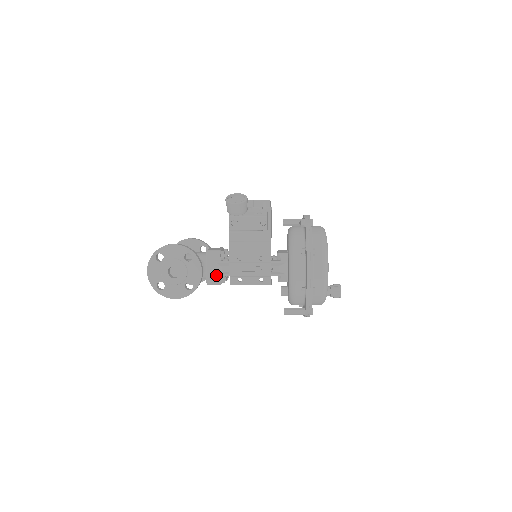
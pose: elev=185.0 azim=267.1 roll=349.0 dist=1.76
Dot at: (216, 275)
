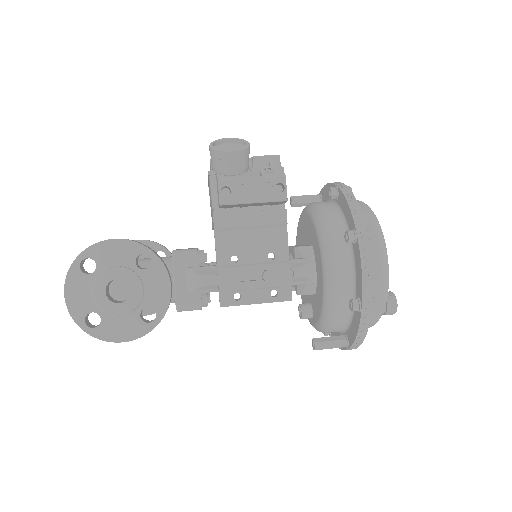
Dot at: (193, 292)
